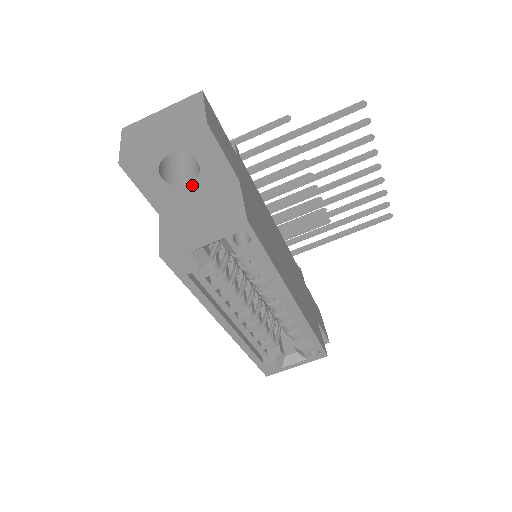
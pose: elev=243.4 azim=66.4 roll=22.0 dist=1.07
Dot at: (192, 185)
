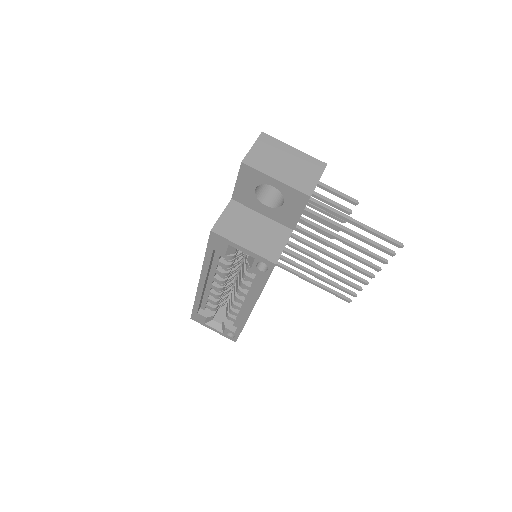
Dot at: (267, 207)
